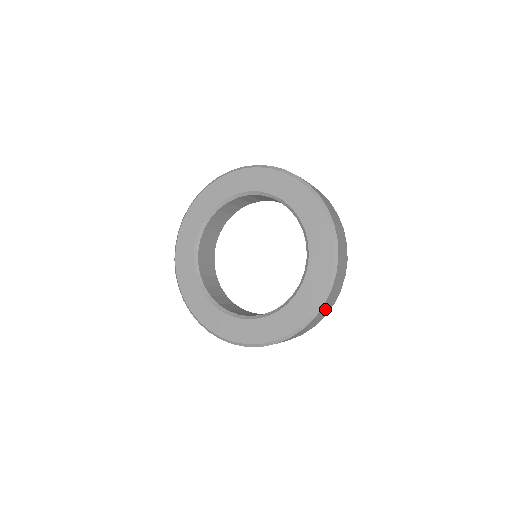
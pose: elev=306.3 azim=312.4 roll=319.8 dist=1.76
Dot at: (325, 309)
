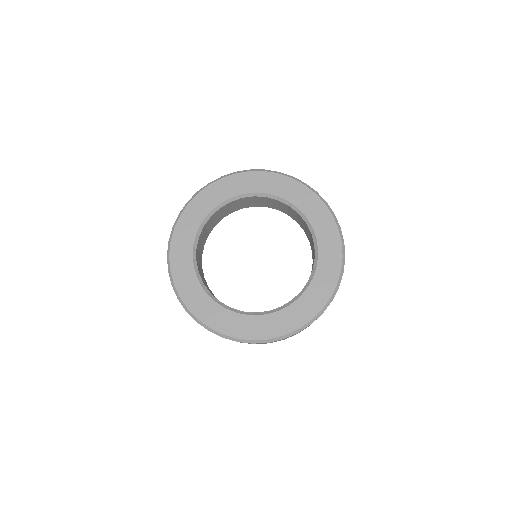
Dot at: occluded
